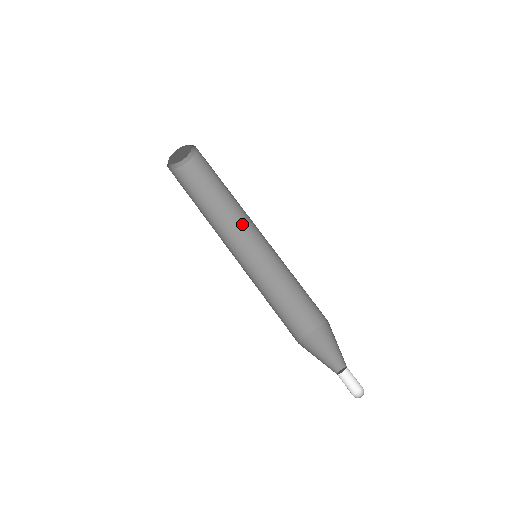
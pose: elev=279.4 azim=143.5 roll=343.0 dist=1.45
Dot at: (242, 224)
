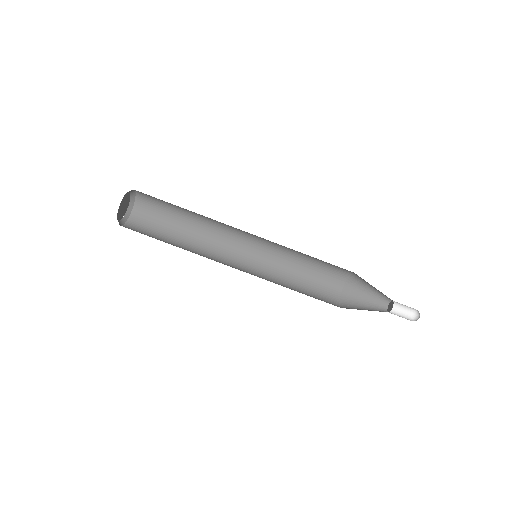
Dot at: (225, 224)
